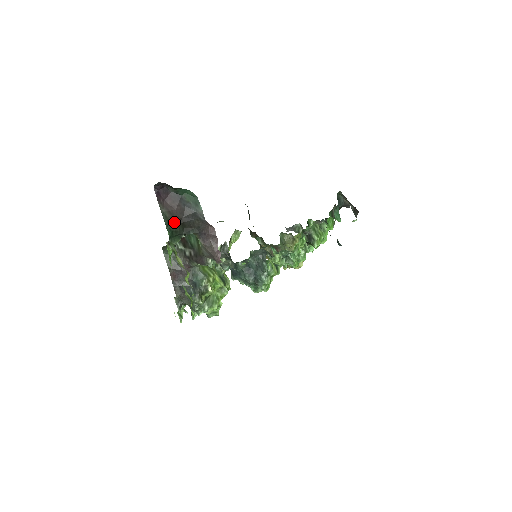
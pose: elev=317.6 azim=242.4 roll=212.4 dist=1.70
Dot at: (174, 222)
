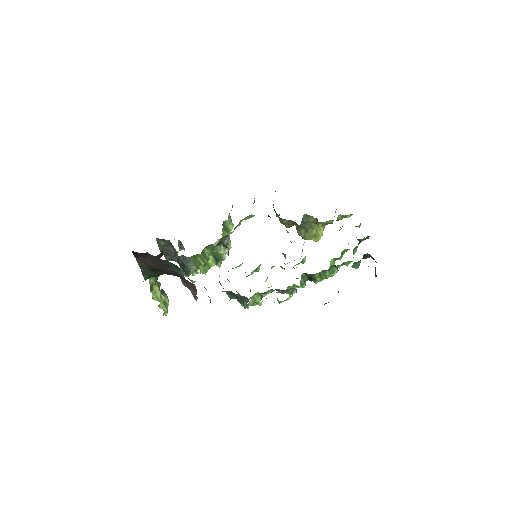
Dot at: (153, 270)
